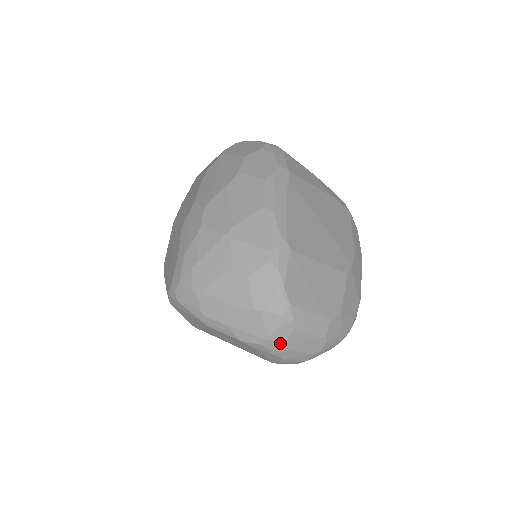
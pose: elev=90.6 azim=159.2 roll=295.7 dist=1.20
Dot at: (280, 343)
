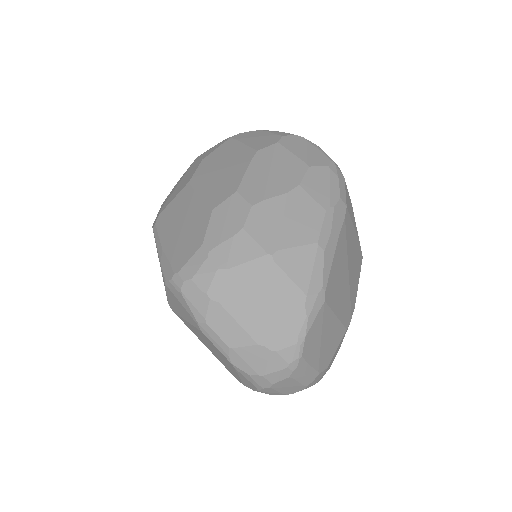
Dot at: (270, 382)
